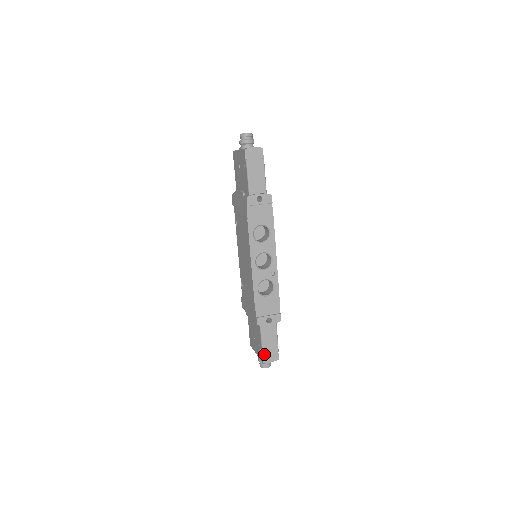
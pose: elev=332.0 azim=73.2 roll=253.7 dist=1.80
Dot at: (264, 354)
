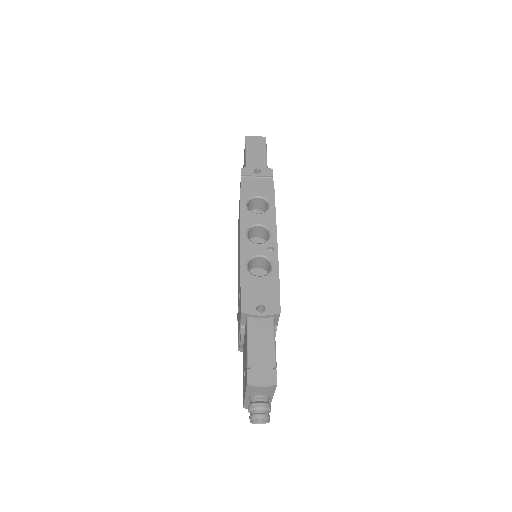
Dot at: (250, 366)
